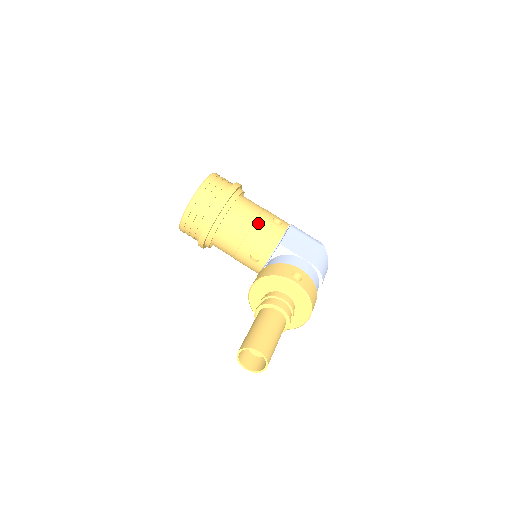
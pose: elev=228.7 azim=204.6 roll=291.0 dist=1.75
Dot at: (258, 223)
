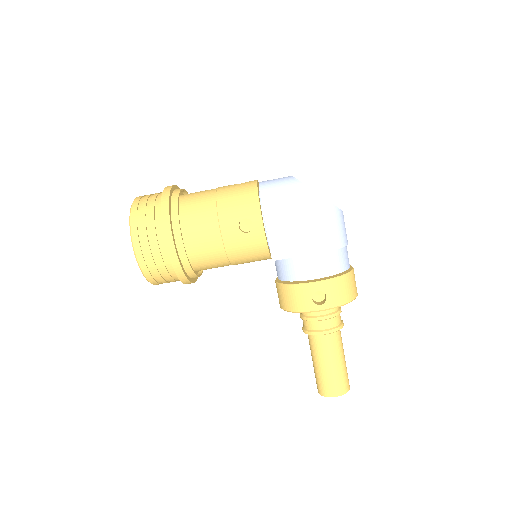
Dot at: (230, 249)
